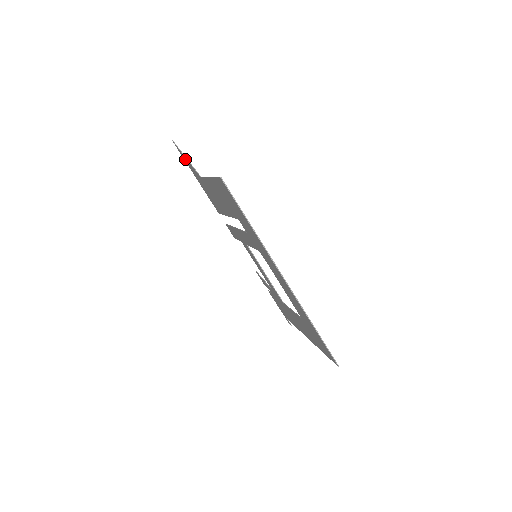
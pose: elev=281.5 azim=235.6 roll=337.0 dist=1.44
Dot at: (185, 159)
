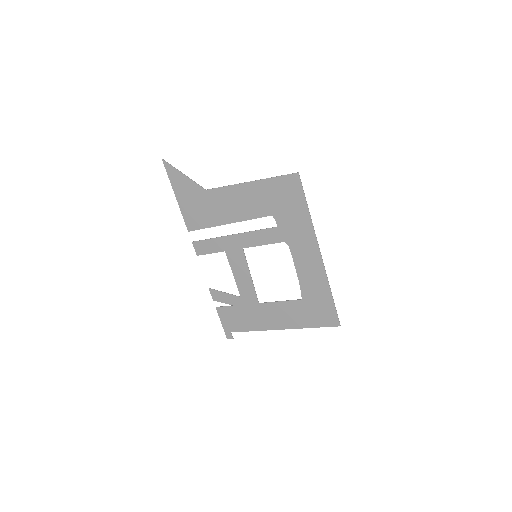
Dot at: (176, 176)
